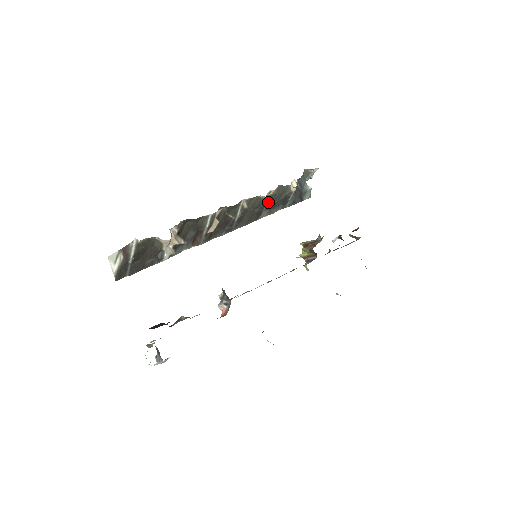
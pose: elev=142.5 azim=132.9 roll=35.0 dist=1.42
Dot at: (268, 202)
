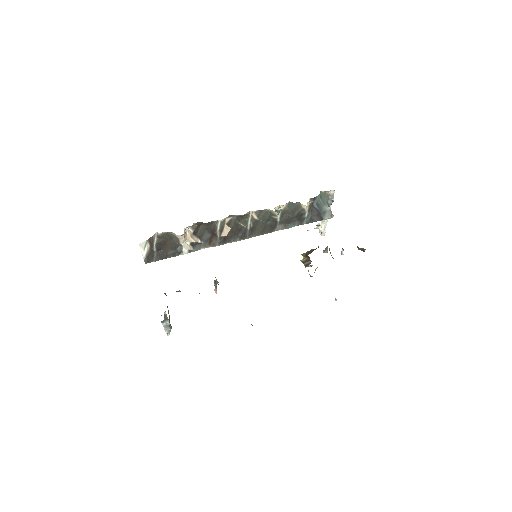
Dot at: (280, 216)
